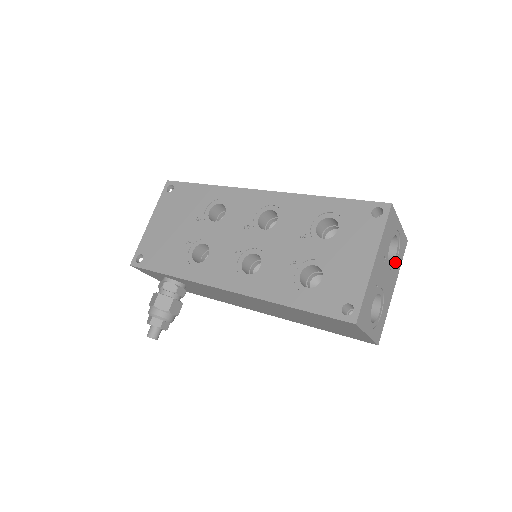
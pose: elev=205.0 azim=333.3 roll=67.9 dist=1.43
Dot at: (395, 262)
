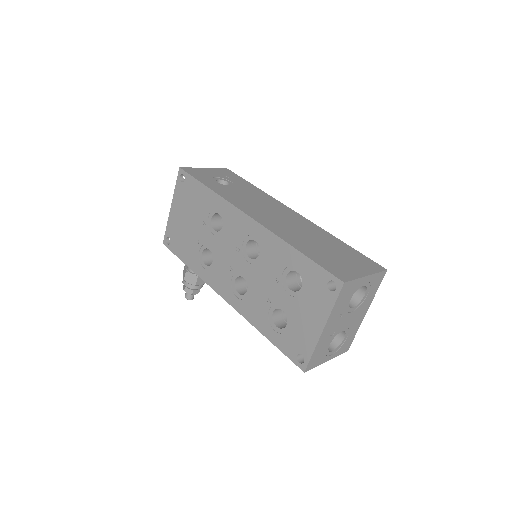
Dot at: (365, 298)
